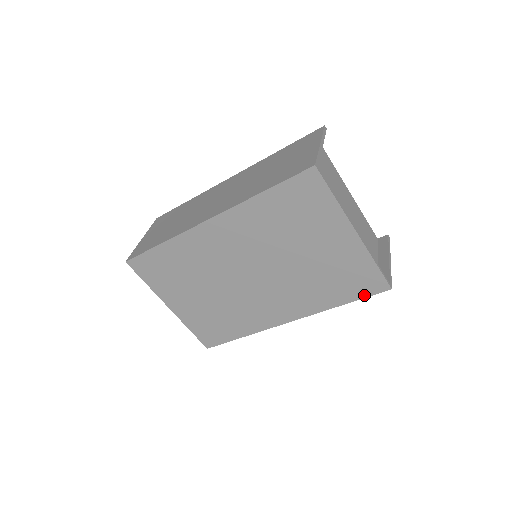
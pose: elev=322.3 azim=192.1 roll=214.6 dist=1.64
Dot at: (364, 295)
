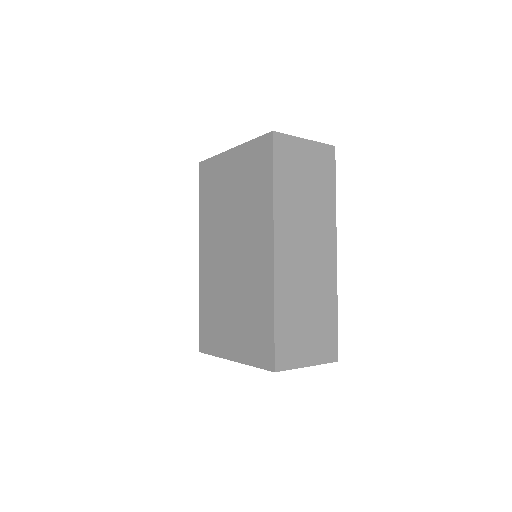
Dot at: (271, 159)
